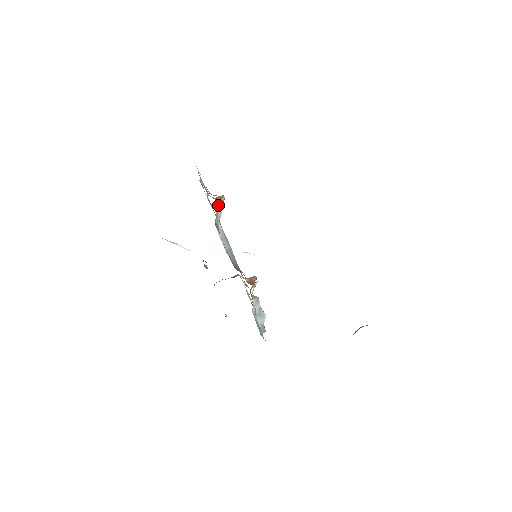
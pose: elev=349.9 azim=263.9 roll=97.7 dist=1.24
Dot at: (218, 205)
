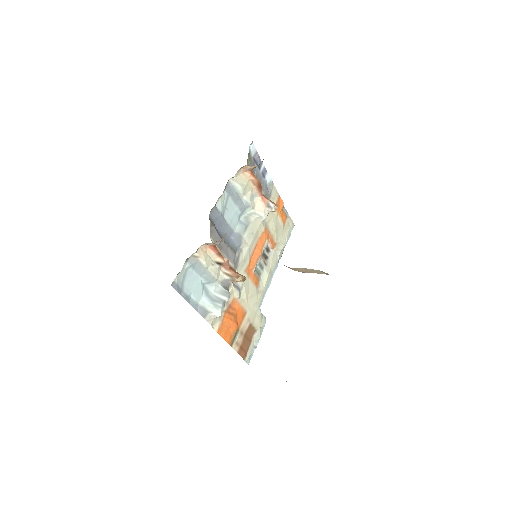
Dot at: (265, 205)
